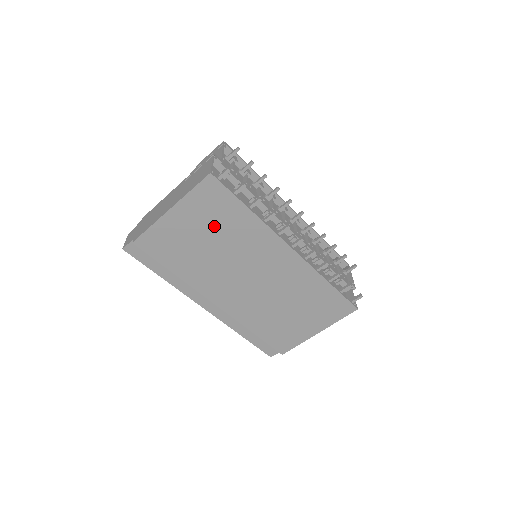
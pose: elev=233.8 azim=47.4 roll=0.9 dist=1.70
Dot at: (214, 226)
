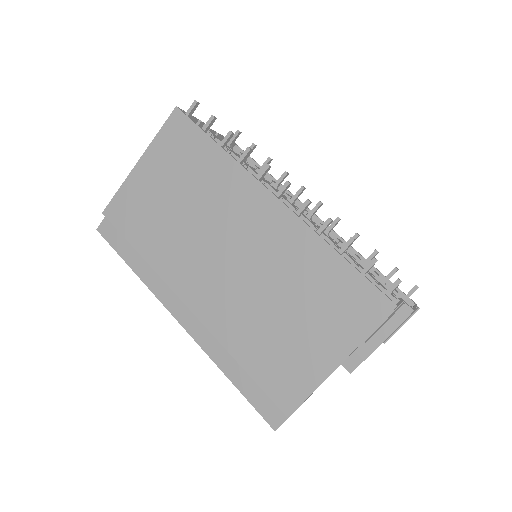
Dot at: (182, 176)
